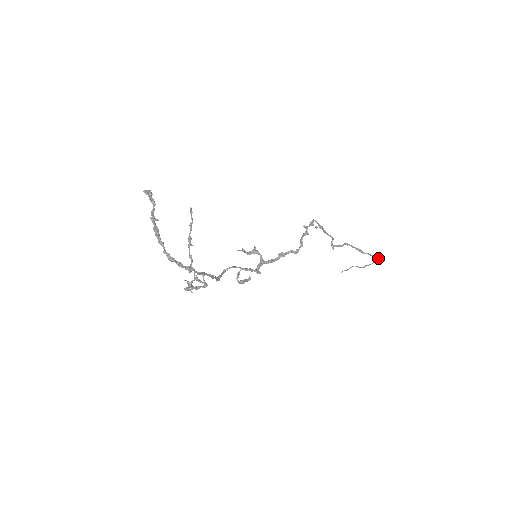
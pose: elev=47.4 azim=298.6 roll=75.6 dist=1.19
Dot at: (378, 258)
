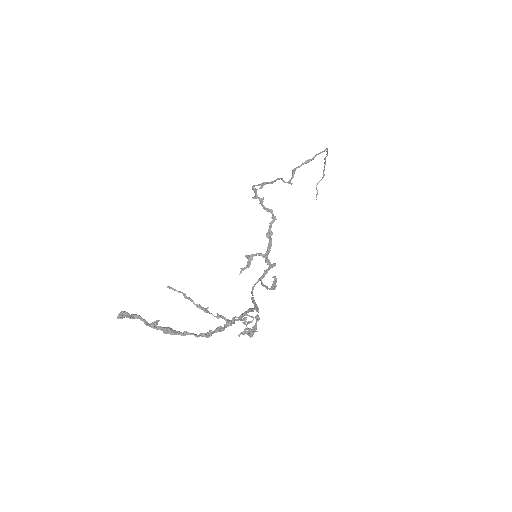
Dot at: (324, 150)
